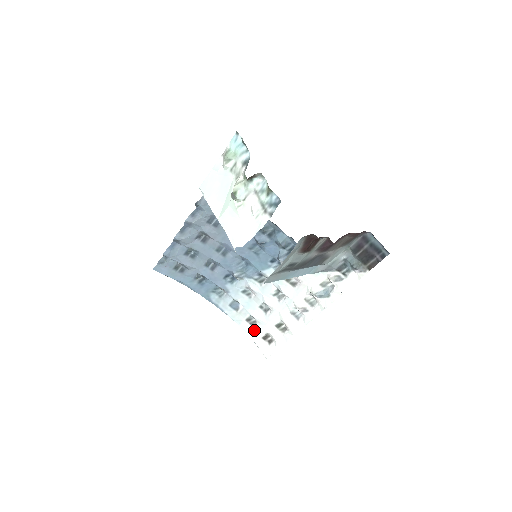
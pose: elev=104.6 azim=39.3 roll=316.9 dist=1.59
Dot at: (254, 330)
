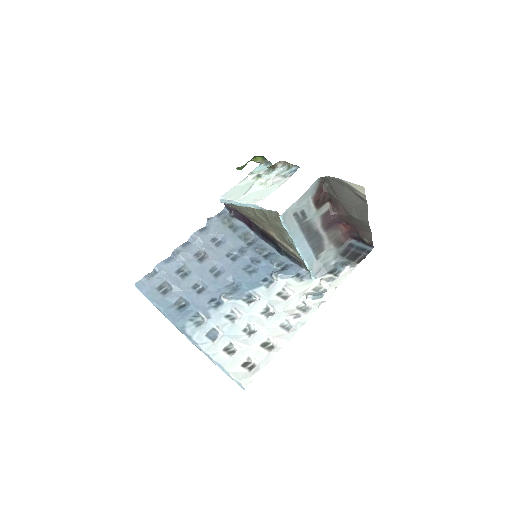
Dot at: (232, 359)
